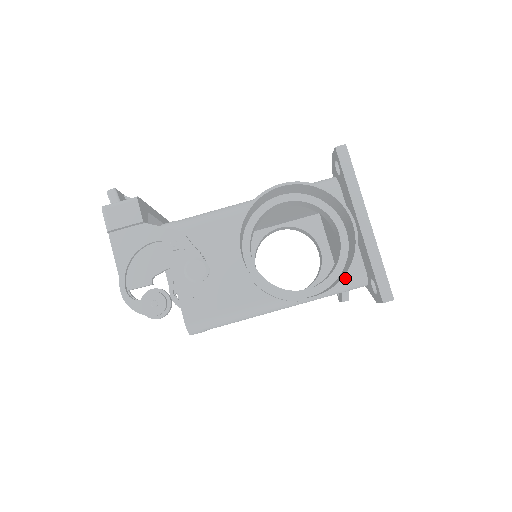
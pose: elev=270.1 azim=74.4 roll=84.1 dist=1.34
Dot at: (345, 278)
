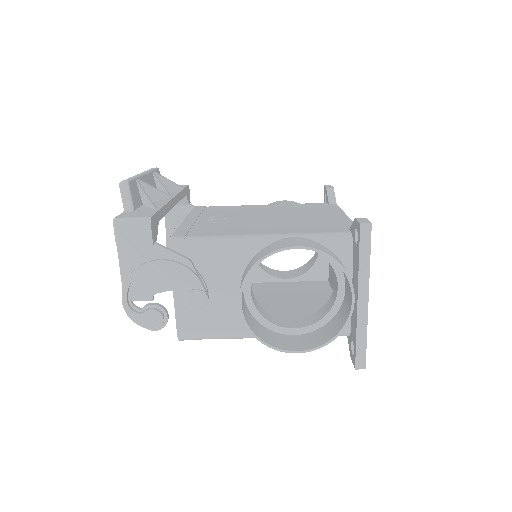
Dot at: occluded
